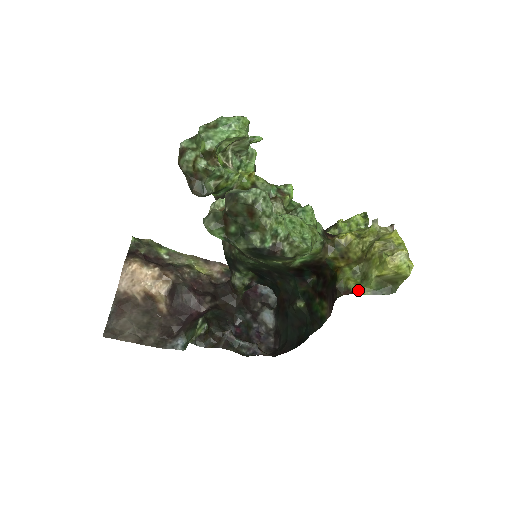
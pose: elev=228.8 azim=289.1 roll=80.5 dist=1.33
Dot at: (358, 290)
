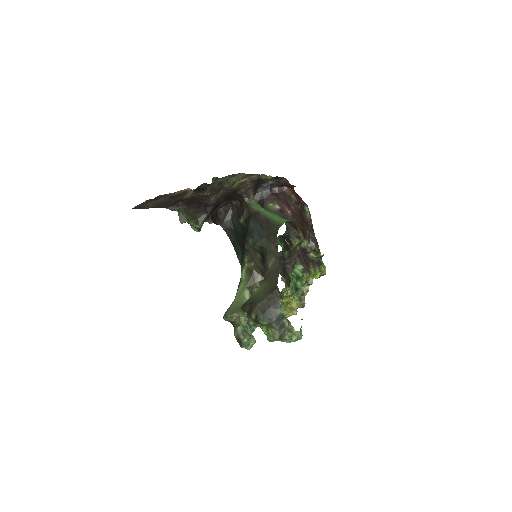
Dot at: occluded
